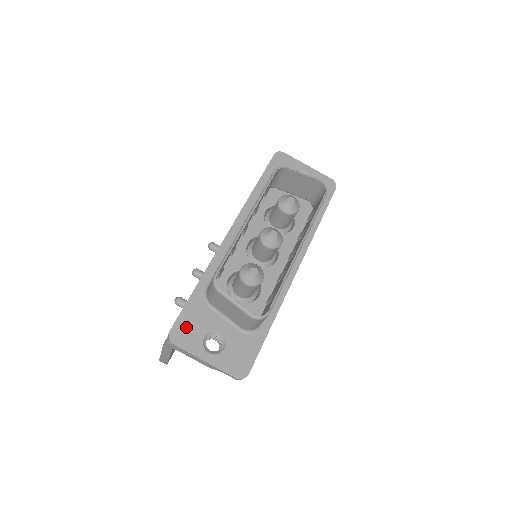
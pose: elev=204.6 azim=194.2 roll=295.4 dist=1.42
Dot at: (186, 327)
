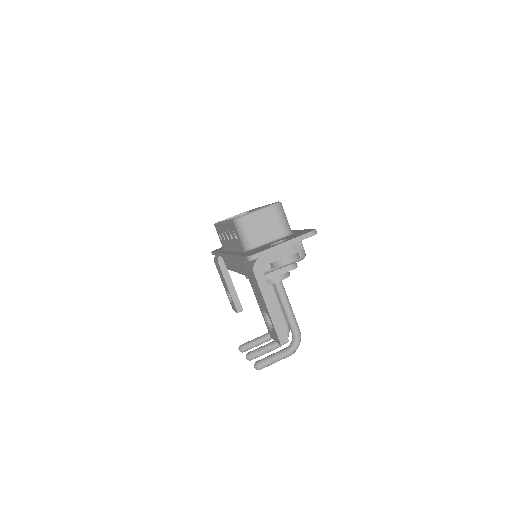
Dot at: (253, 252)
